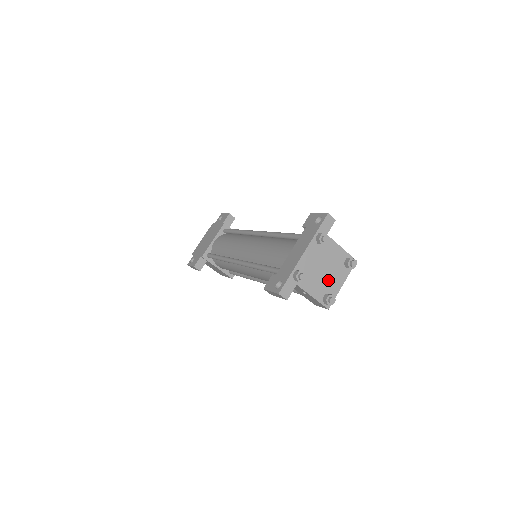
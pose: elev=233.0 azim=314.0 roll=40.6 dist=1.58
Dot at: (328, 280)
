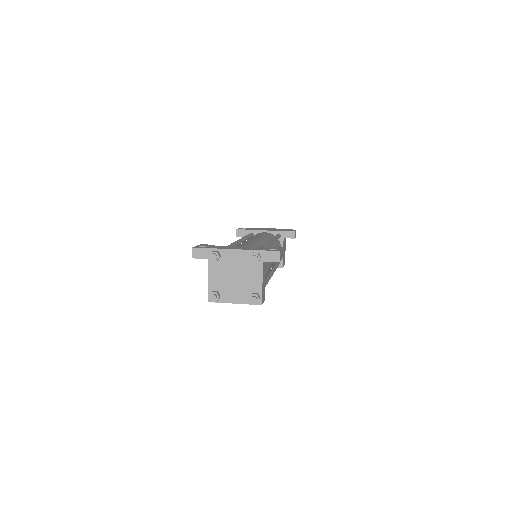
Dot at: (230, 286)
